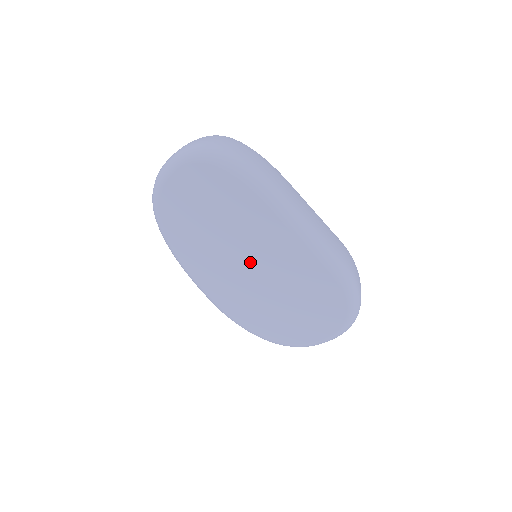
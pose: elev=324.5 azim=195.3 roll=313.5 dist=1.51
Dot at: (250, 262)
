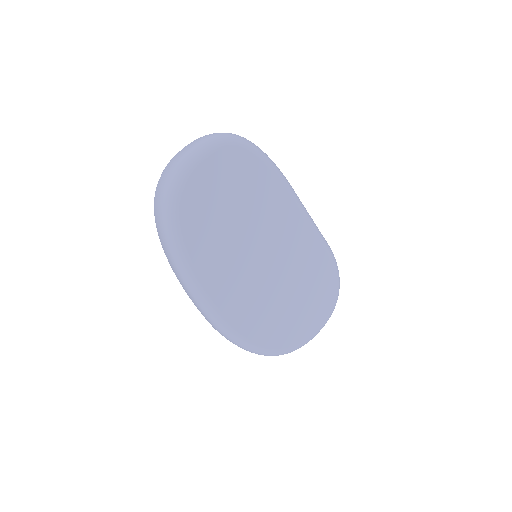
Dot at: (265, 255)
